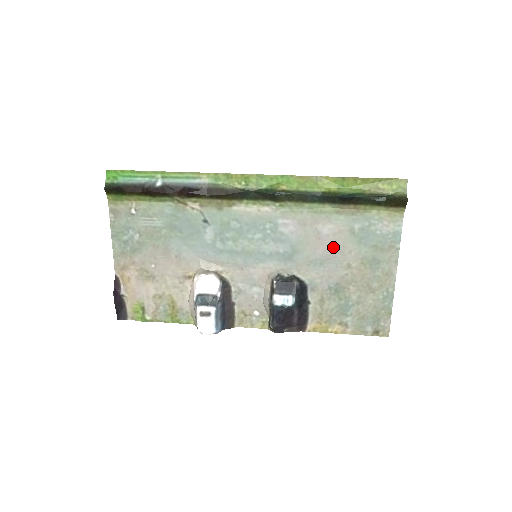
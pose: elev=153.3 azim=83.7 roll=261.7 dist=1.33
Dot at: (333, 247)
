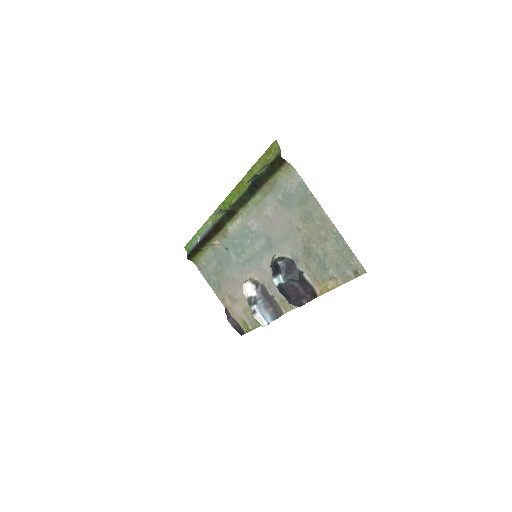
Dot at: (281, 222)
